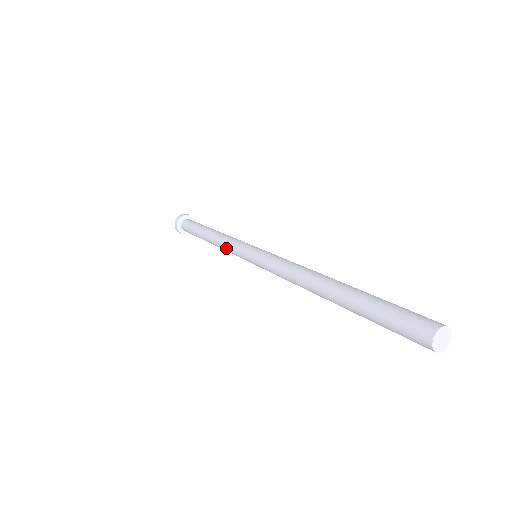
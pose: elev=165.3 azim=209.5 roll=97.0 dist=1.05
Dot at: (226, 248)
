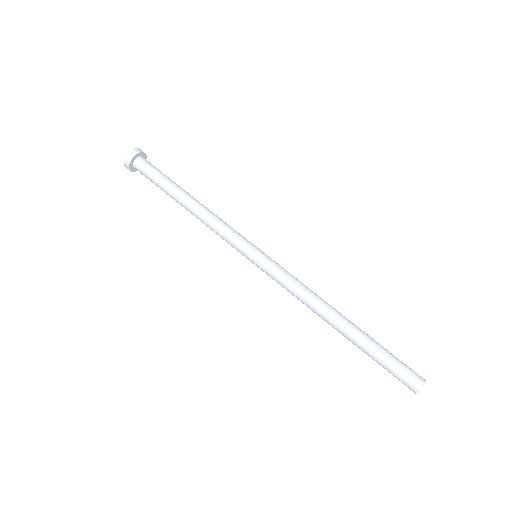
Dot at: (217, 233)
